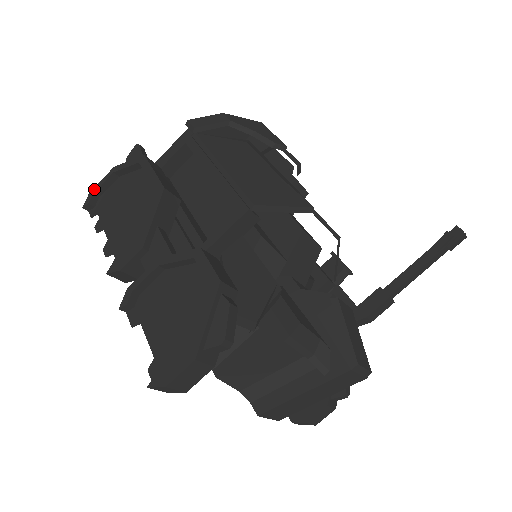
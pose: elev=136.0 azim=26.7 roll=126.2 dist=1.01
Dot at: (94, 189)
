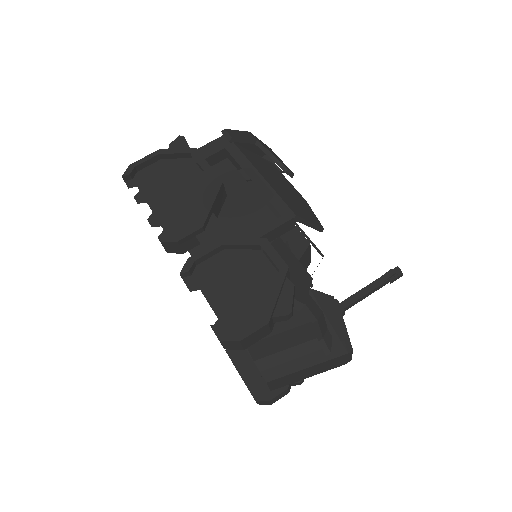
Dot at: (136, 163)
